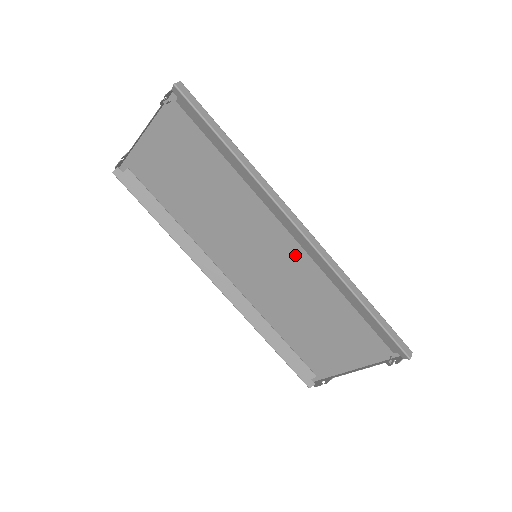
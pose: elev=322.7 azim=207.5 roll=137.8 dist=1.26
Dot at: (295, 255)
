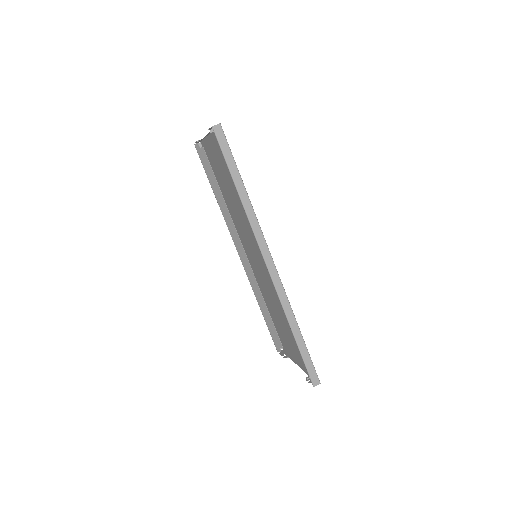
Dot at: occluded
